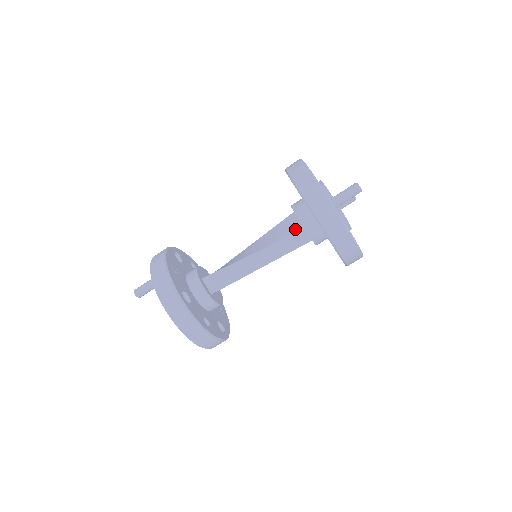
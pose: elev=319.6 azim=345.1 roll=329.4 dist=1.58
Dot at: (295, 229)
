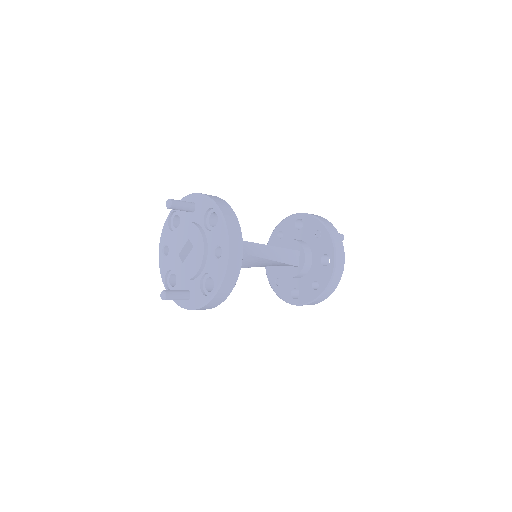
Dot at: occluded
